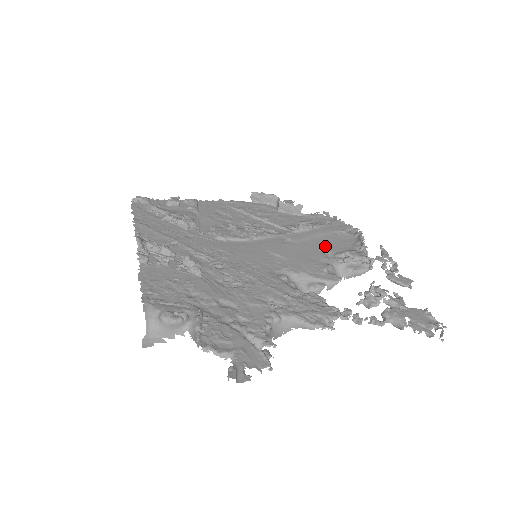
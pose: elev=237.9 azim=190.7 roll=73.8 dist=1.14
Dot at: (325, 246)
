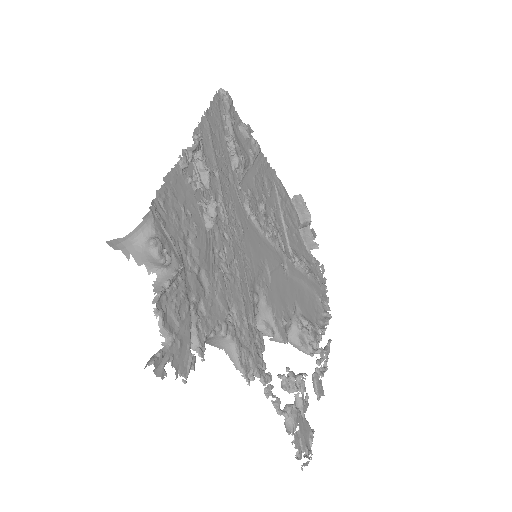
Dot at: (301, 300)
